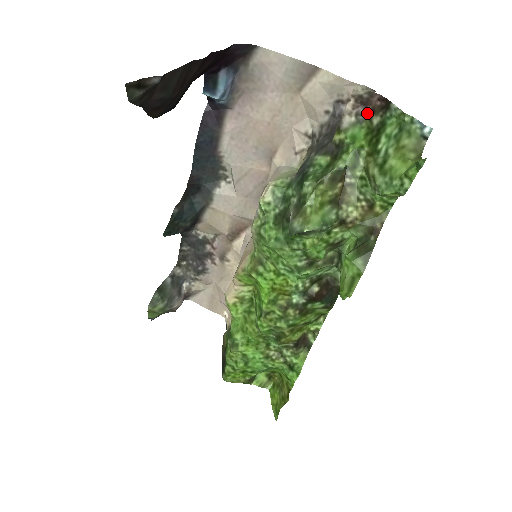
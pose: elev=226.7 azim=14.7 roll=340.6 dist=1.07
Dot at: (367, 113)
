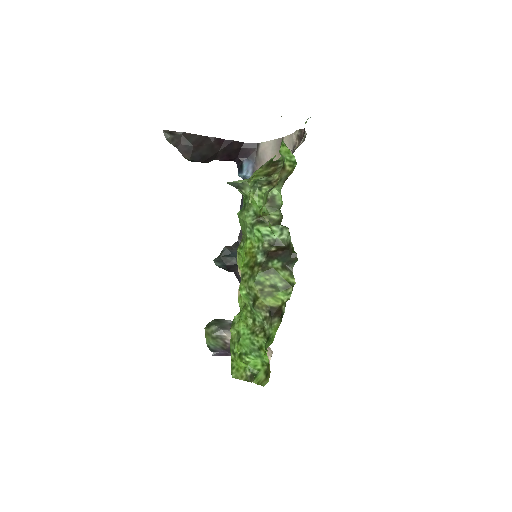
Dot at: occluded
